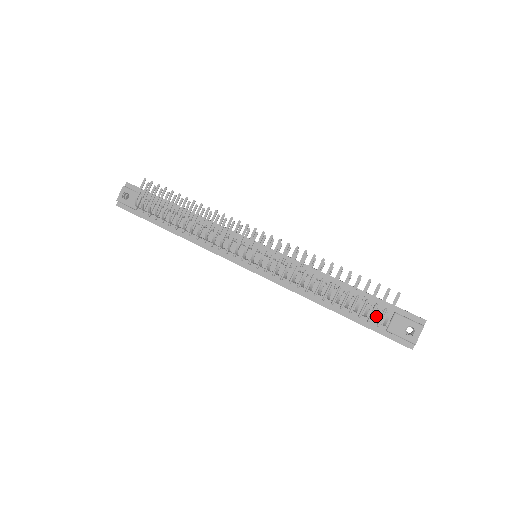
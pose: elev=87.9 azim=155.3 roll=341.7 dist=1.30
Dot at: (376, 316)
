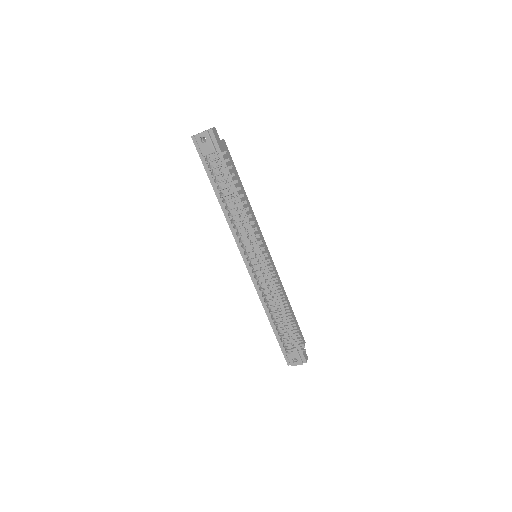
Dot at: (285, 347)
